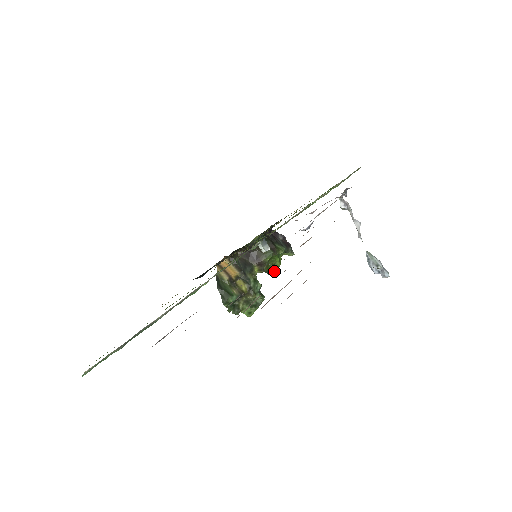
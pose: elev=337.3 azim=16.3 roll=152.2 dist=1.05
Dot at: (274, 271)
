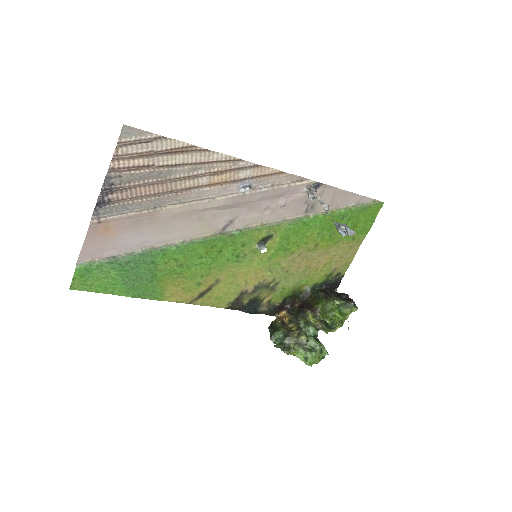
Dot at: (332, 320)
